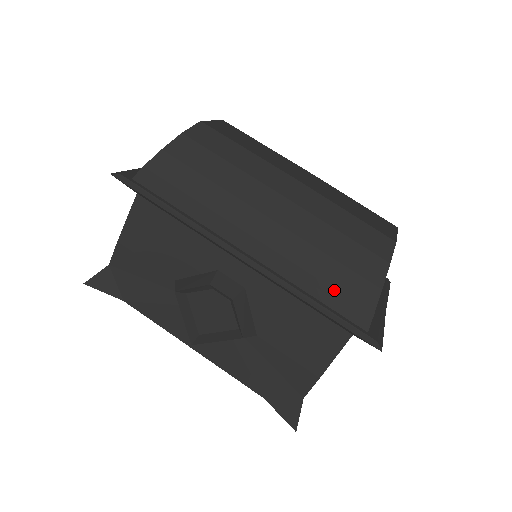
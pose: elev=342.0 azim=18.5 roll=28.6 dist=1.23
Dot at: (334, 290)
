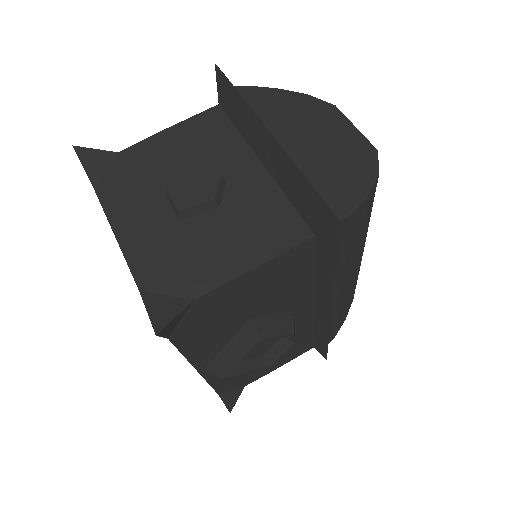
Dot at: (337, 325)
